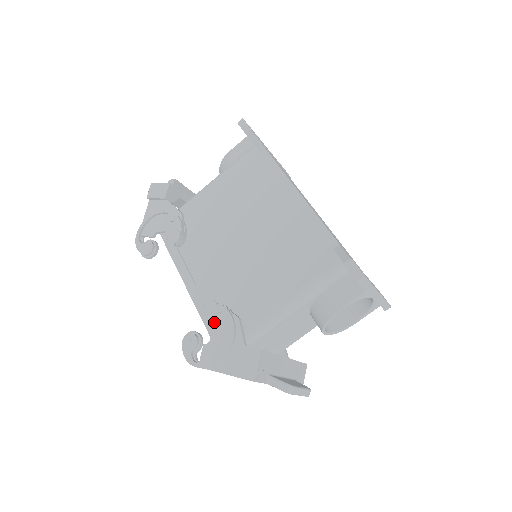
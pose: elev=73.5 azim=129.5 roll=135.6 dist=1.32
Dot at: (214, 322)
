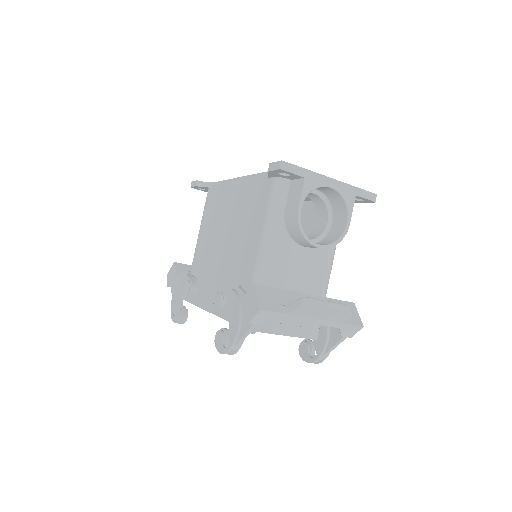
Dot at: (226, 308)
